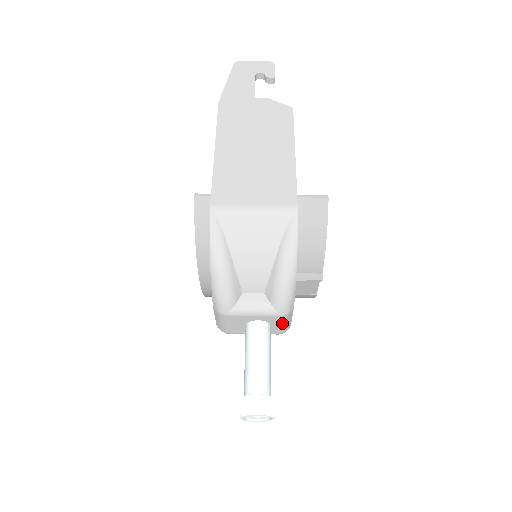
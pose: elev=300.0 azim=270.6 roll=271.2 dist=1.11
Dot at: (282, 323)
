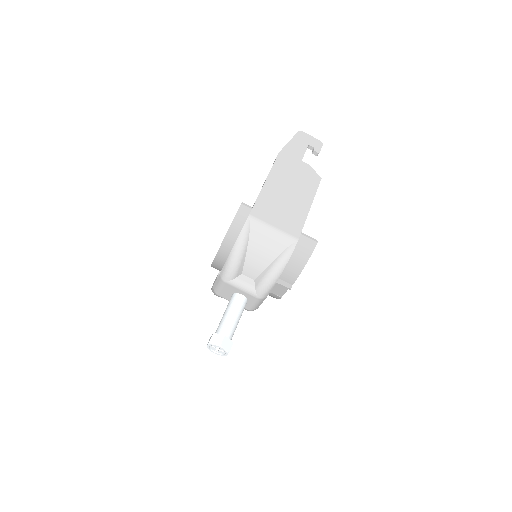
Dot at: (255, 303)
